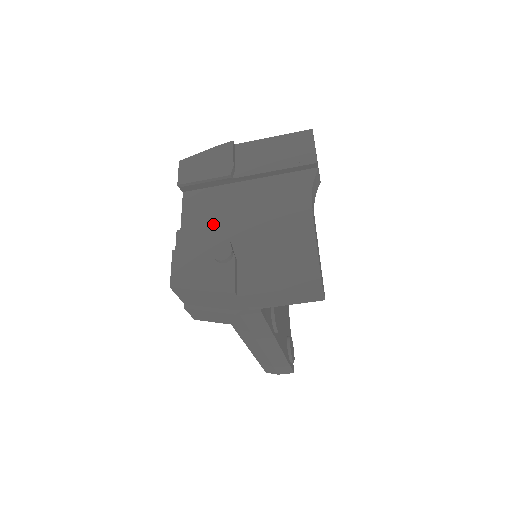
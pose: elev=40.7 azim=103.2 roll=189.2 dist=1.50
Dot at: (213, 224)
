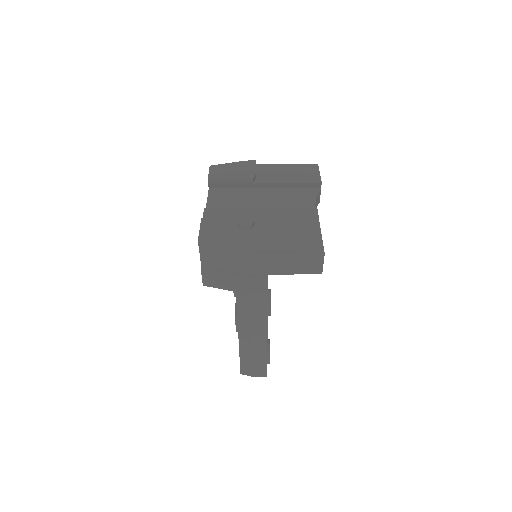
Dot at: (236, 208)
